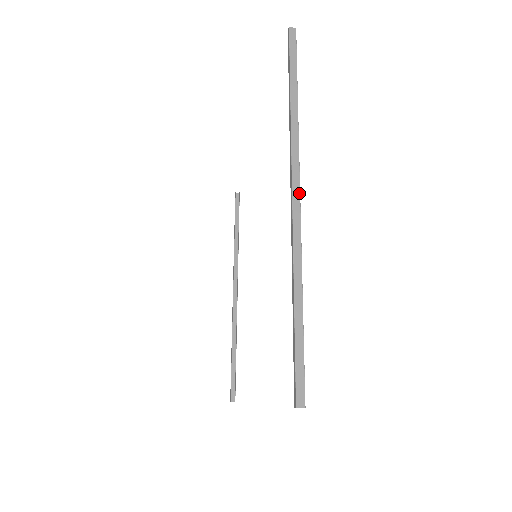
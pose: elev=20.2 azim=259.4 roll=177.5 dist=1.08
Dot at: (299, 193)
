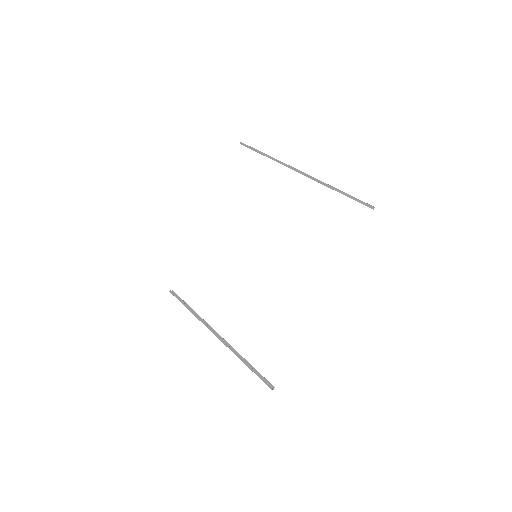
Dot at: (301, 171)
